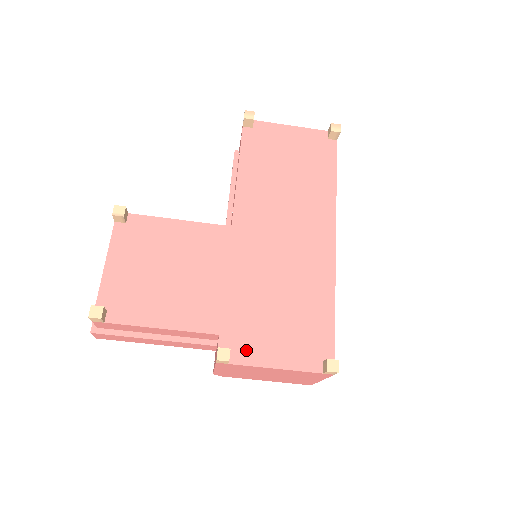
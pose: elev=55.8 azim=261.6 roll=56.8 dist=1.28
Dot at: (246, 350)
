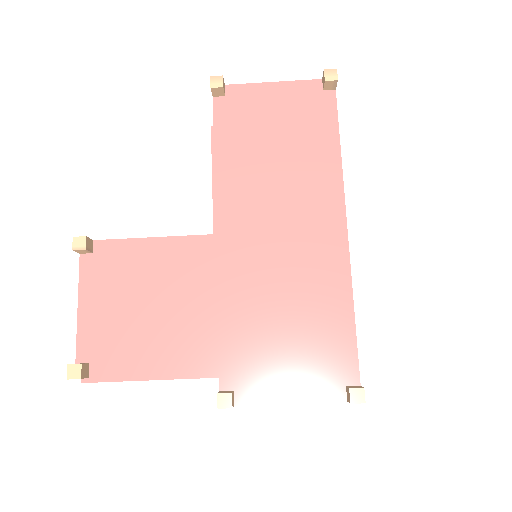
Dot at: (253, 386)
